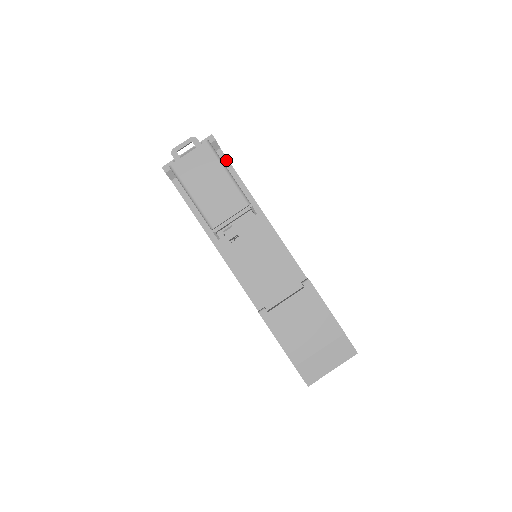
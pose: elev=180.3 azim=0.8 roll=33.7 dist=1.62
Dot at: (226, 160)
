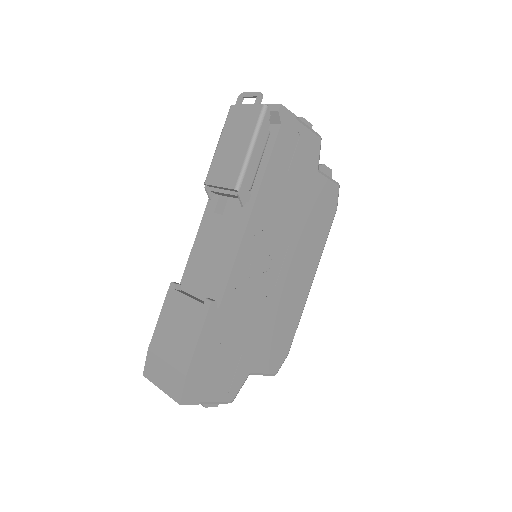
Dot at: (274, 139)
